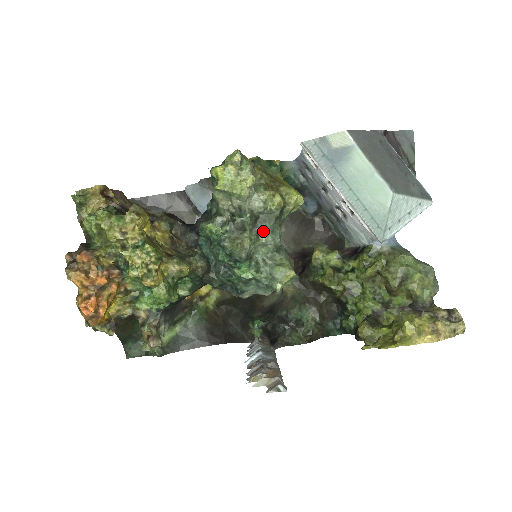
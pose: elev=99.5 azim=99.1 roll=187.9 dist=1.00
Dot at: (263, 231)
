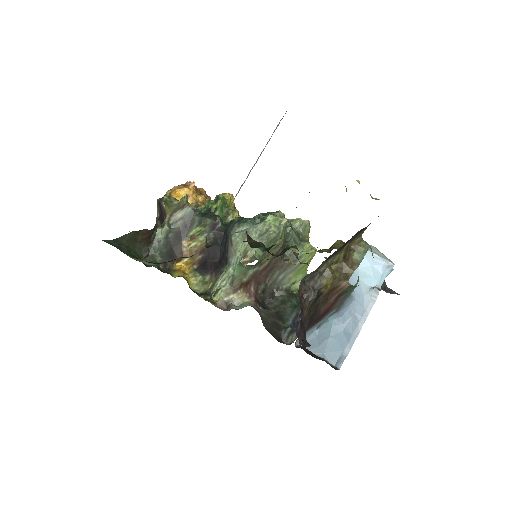
Dot at: occluded
